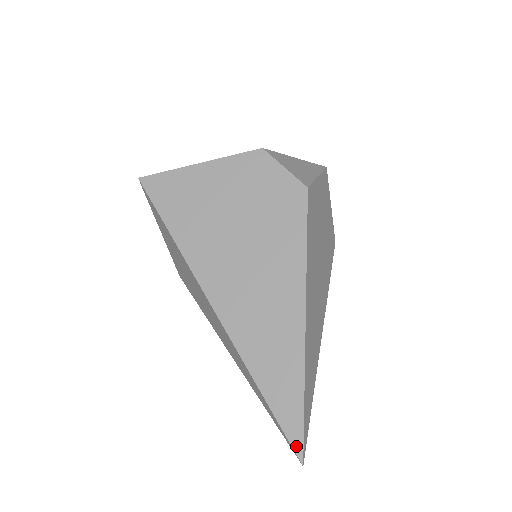
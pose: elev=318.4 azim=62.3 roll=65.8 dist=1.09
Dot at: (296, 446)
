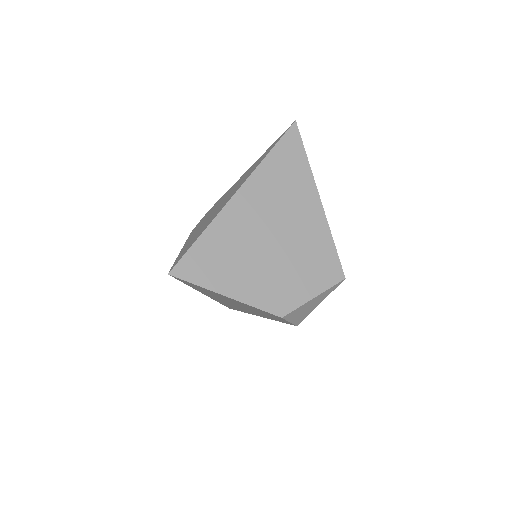
Dot at: occluded
